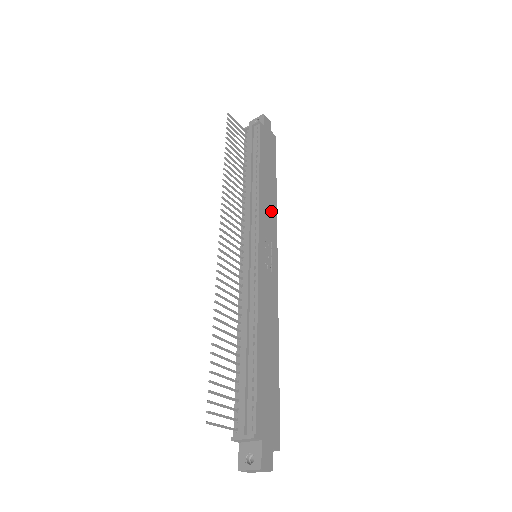
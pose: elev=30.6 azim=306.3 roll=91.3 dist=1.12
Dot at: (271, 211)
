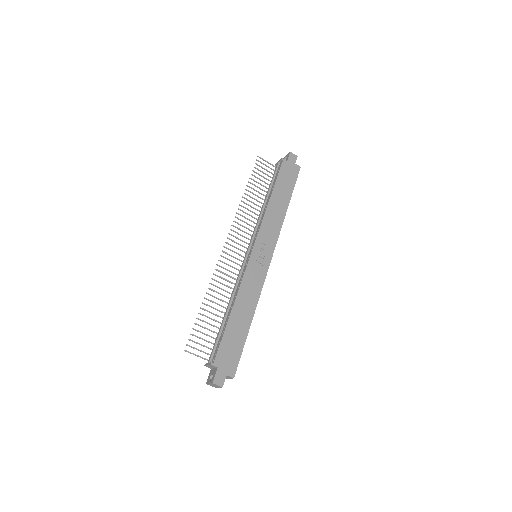
Dot at: (275, 225)
